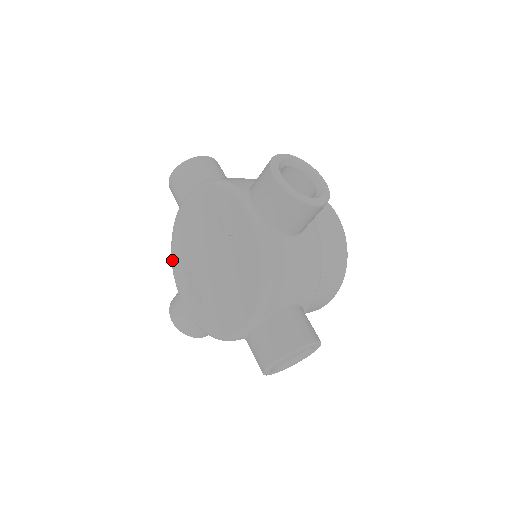
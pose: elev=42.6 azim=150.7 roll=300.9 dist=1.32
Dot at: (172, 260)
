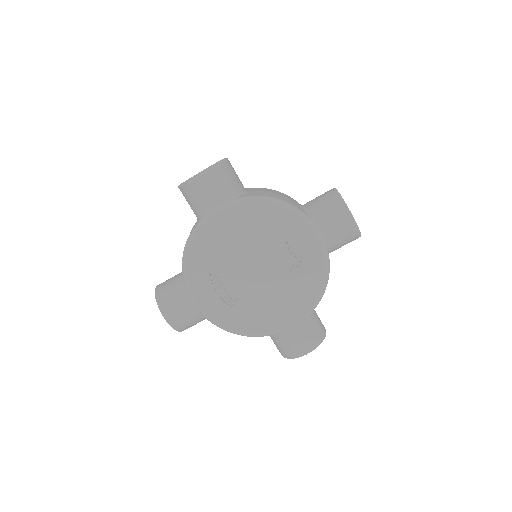
Dot at: (188, 263)
